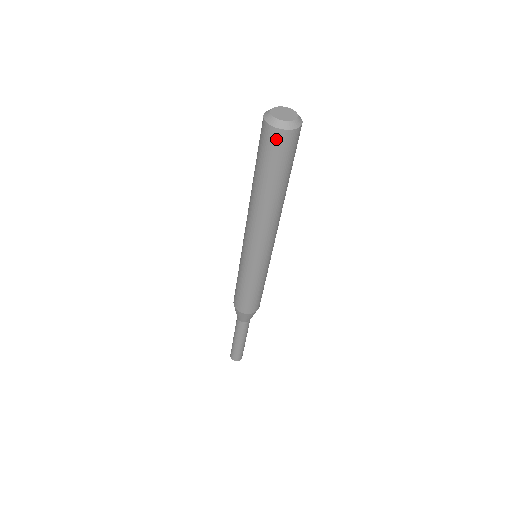
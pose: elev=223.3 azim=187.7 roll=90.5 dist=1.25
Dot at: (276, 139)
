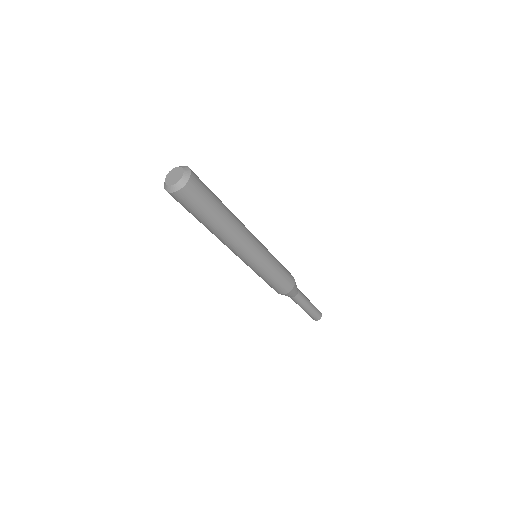
Dot at: (191, 191)
